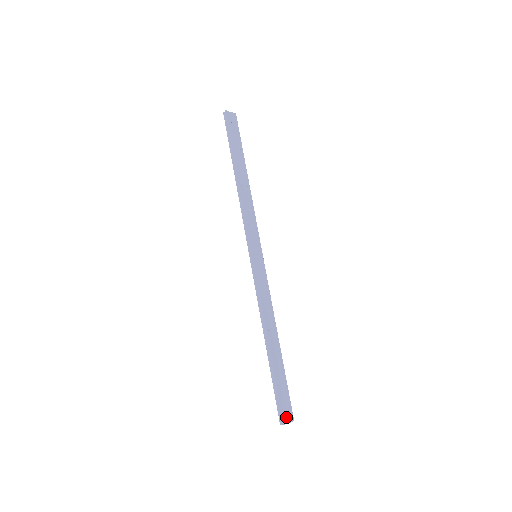
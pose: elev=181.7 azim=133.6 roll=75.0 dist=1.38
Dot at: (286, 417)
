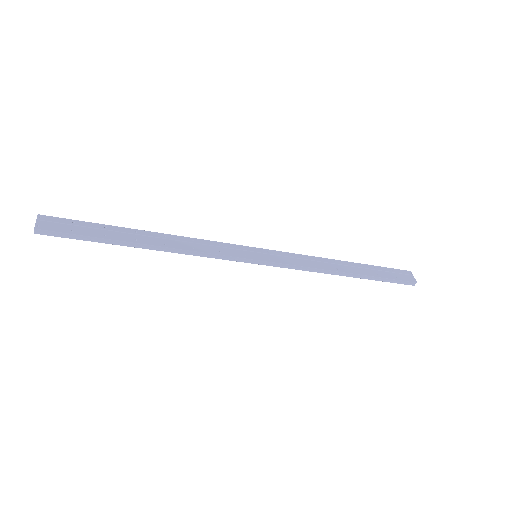
Dot at: (410, 278)
